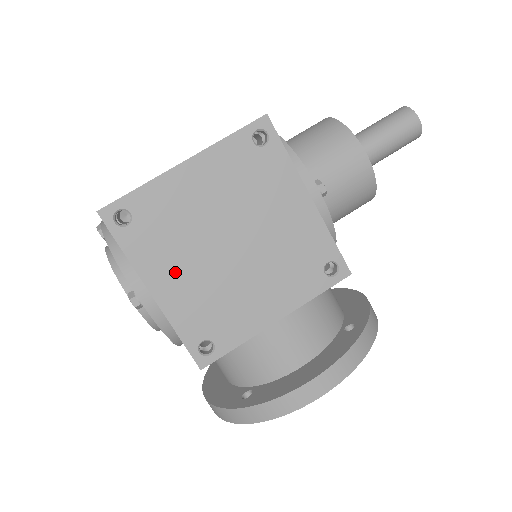
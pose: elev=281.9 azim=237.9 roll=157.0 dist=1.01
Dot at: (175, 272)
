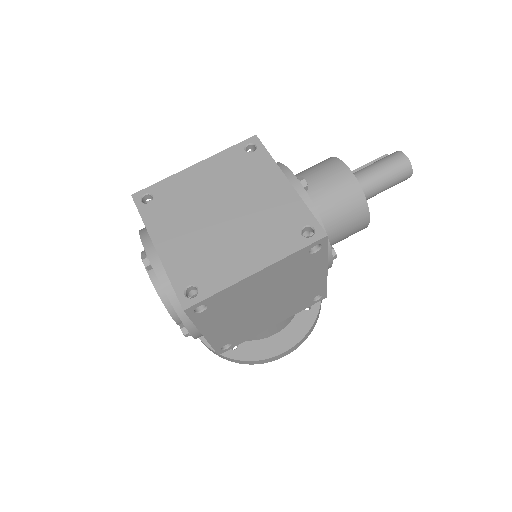
Dot at: (224, 323)
